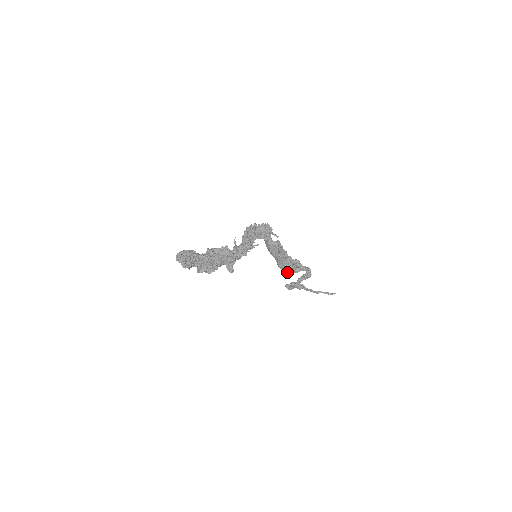
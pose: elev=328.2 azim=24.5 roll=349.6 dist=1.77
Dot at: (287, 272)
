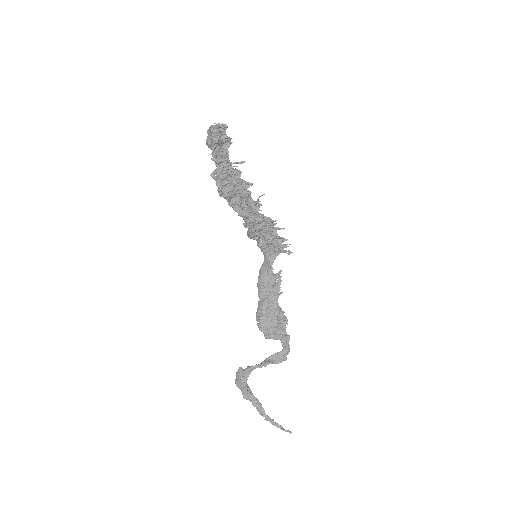
Dot at: (263, 330)
